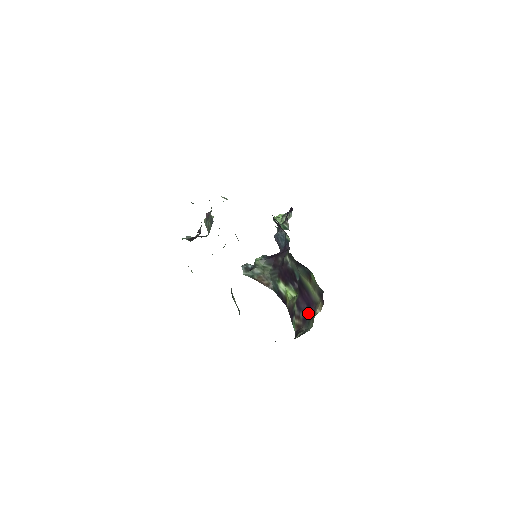
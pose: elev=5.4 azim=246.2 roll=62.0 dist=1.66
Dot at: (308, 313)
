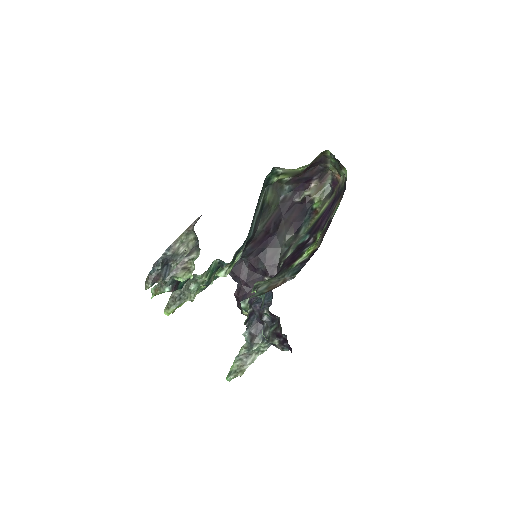
Dot at: (336, 197)
